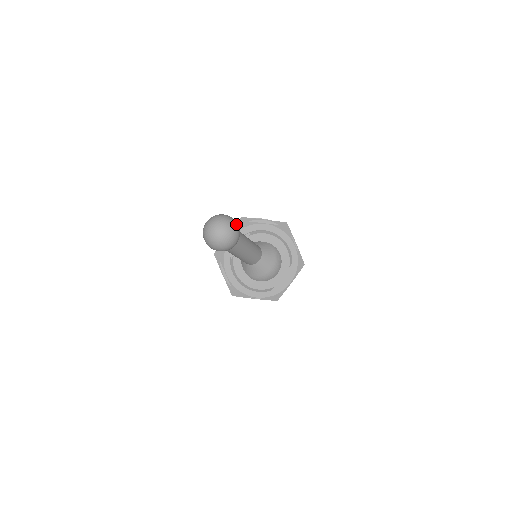
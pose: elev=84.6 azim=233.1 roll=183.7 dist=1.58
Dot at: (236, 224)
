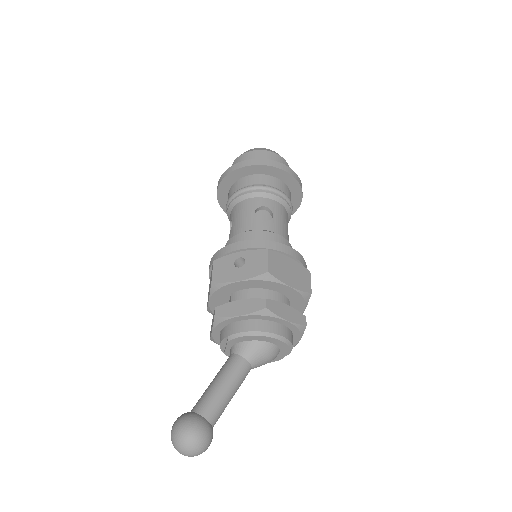
Dot at: (200, 438)
